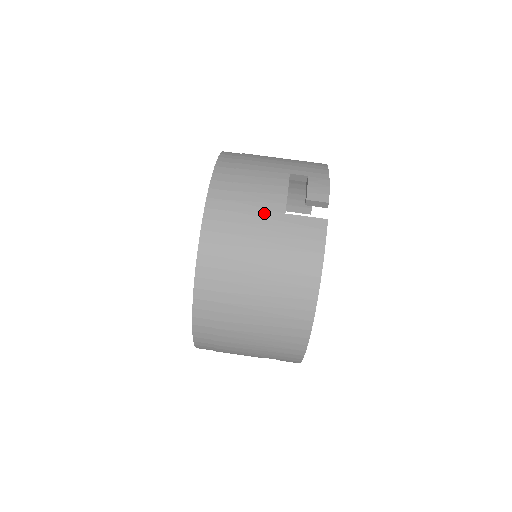
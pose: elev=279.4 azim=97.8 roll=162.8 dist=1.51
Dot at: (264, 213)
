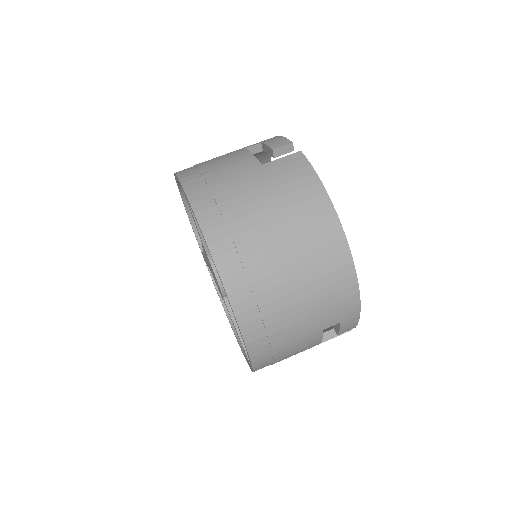
Dot at: (243, 173)
